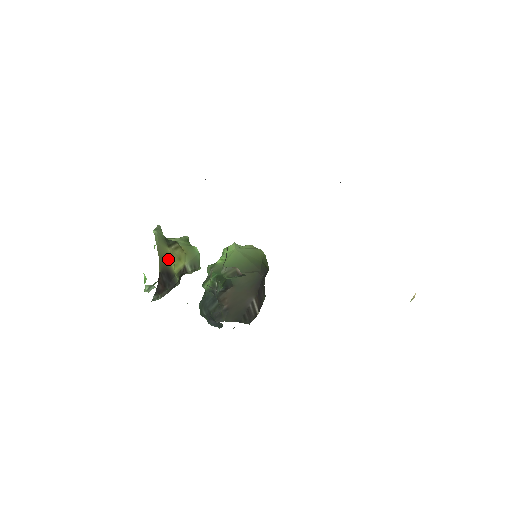
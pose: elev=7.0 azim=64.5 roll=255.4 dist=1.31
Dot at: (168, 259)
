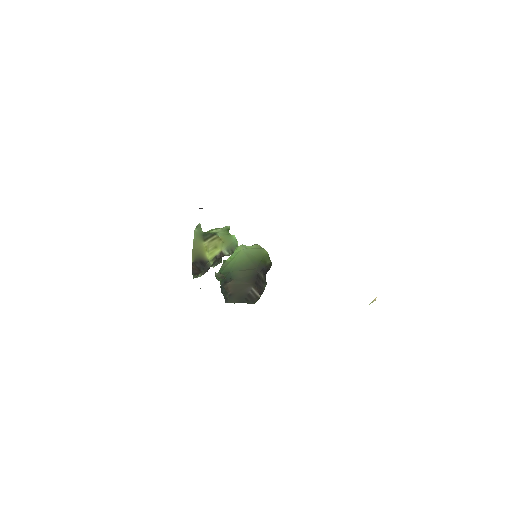
Dot at: (202, 251)
